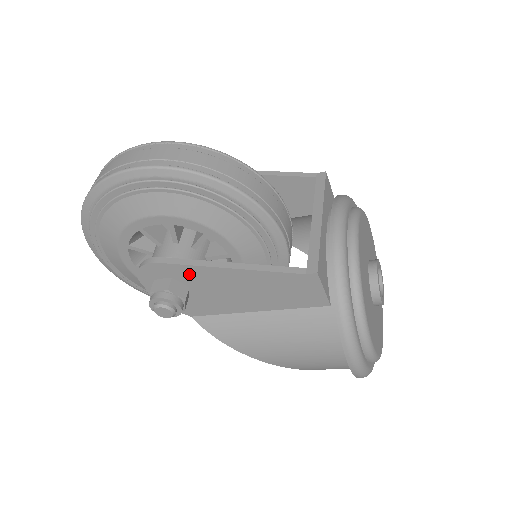
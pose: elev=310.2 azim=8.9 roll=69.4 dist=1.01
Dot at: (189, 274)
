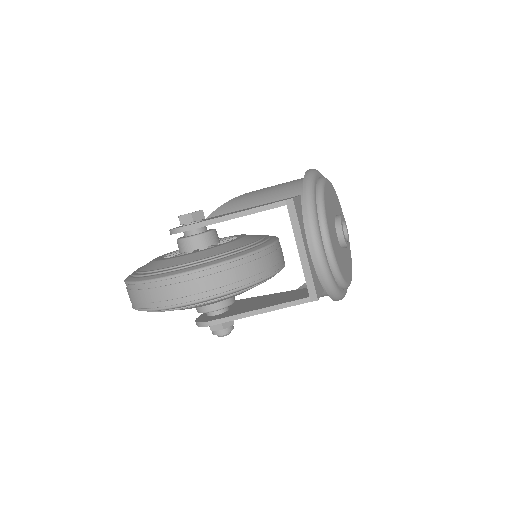
Dot at: occluded
